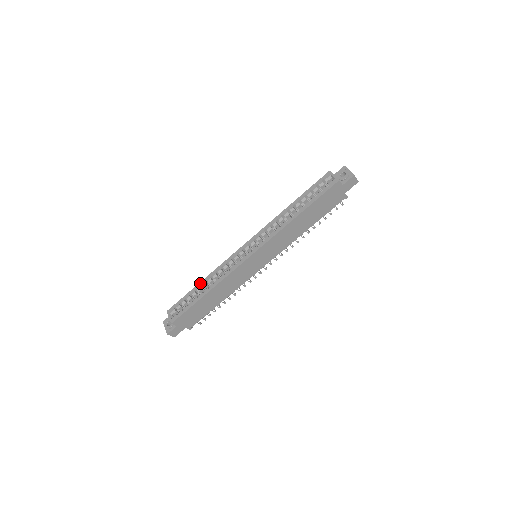
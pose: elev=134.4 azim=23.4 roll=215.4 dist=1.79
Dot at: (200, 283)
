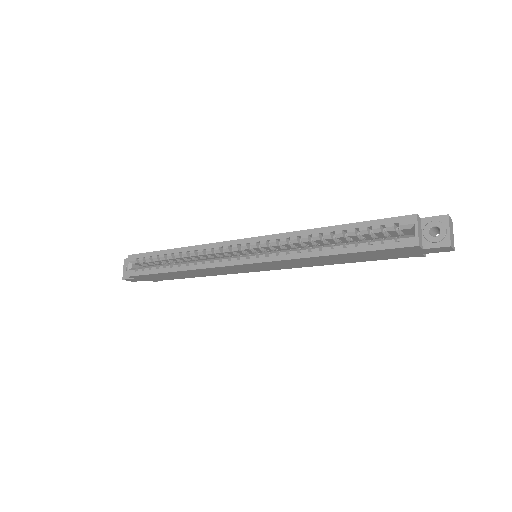
Dot at: (173, 250)
